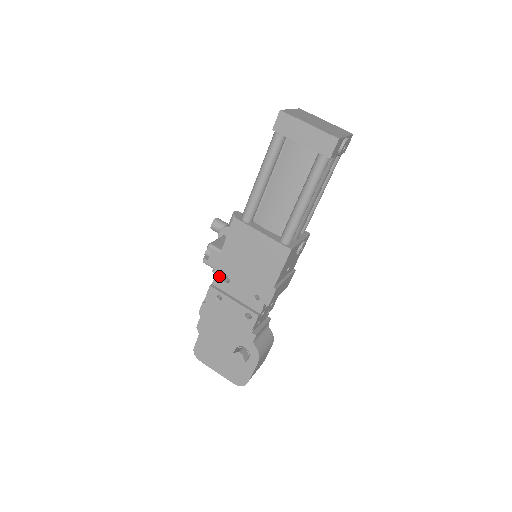
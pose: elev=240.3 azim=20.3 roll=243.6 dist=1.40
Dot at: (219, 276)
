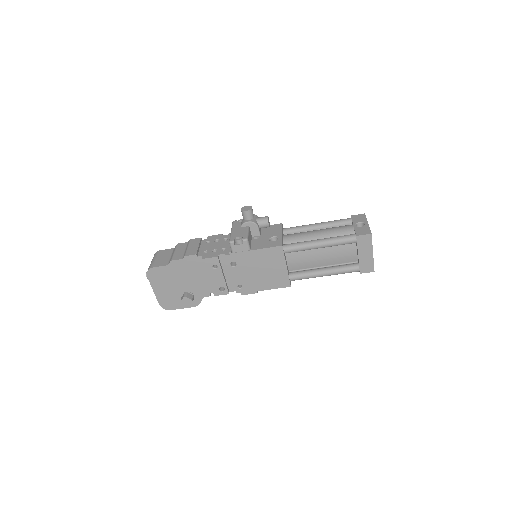
Dot at: (231, 259)
